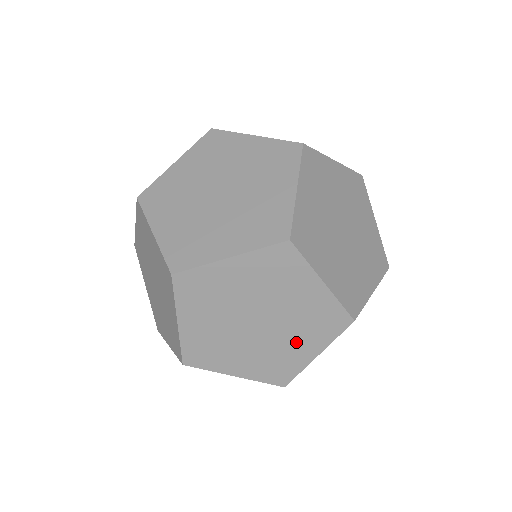
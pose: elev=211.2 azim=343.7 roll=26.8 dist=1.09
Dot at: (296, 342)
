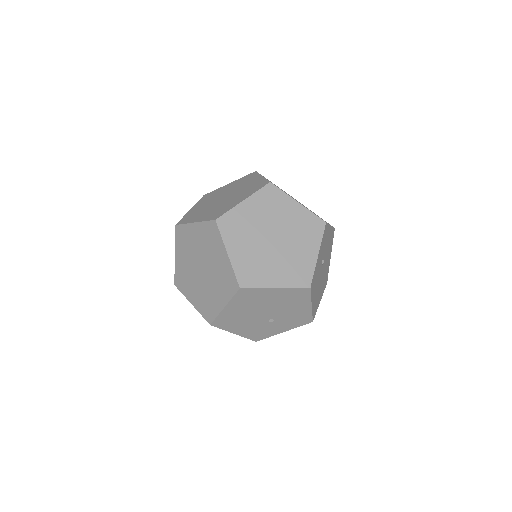
Dot at: (301, 248)
